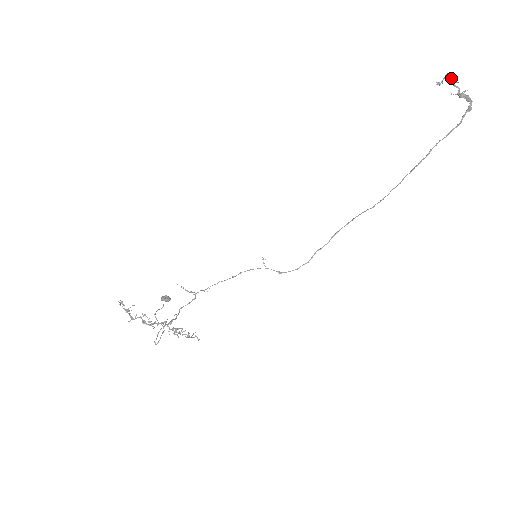
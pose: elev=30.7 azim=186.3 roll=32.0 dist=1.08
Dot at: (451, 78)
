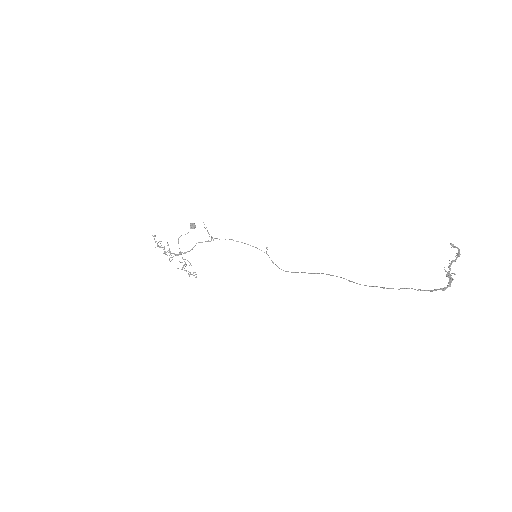
Dot at: (456, 255)
